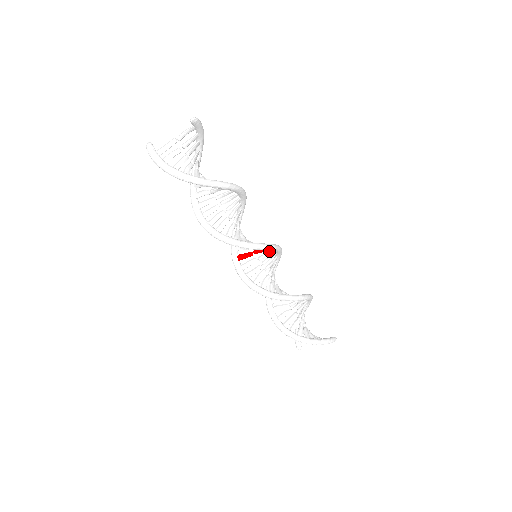
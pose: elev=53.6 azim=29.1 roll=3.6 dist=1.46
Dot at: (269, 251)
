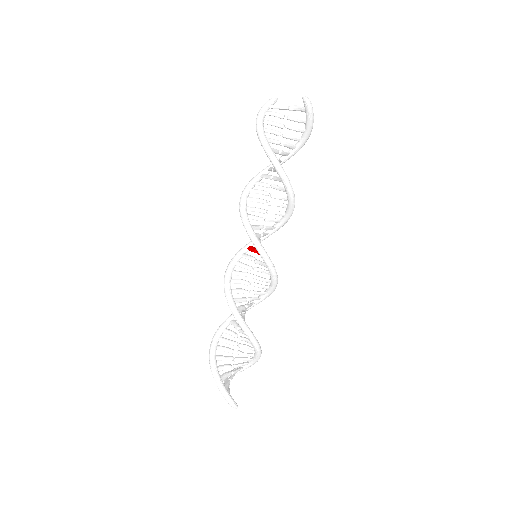
Dot at: occluded
